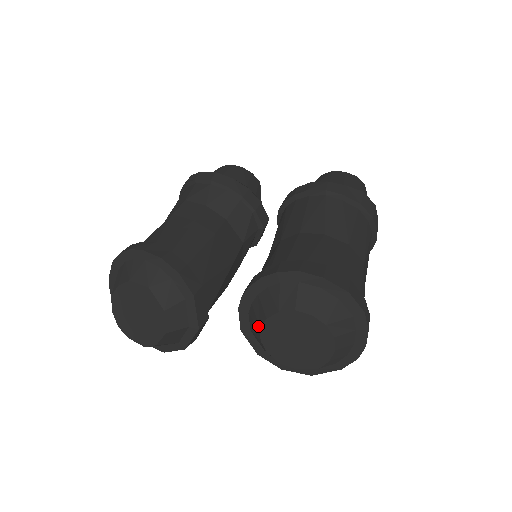
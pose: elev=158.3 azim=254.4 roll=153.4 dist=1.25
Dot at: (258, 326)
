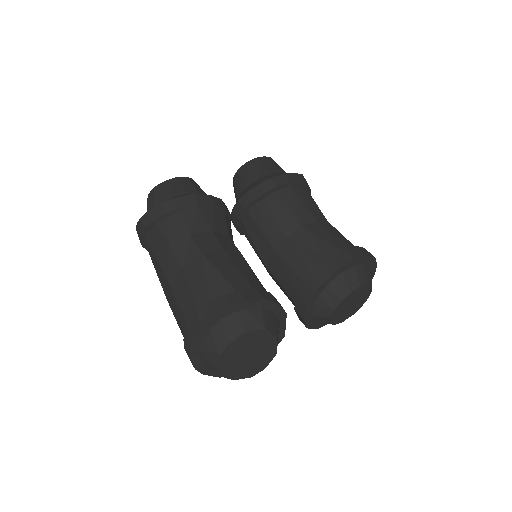
Dot at: (332, 309)
